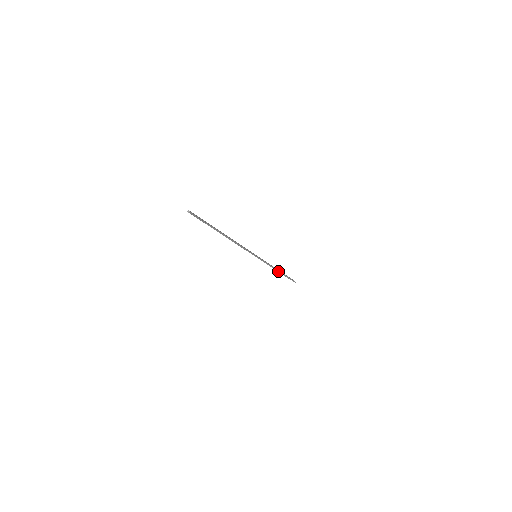
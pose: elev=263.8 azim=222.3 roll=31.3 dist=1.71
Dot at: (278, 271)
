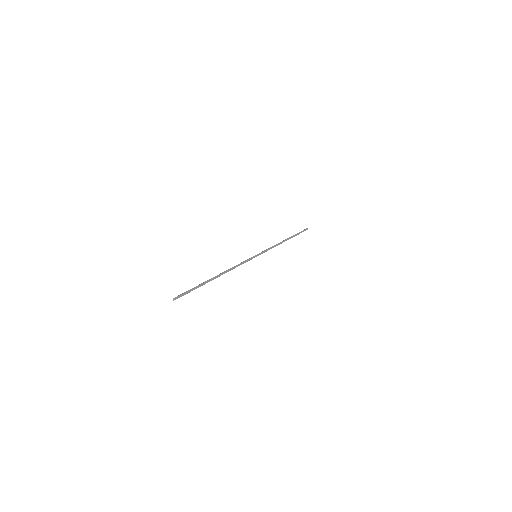
Dot at: (284, 241)
